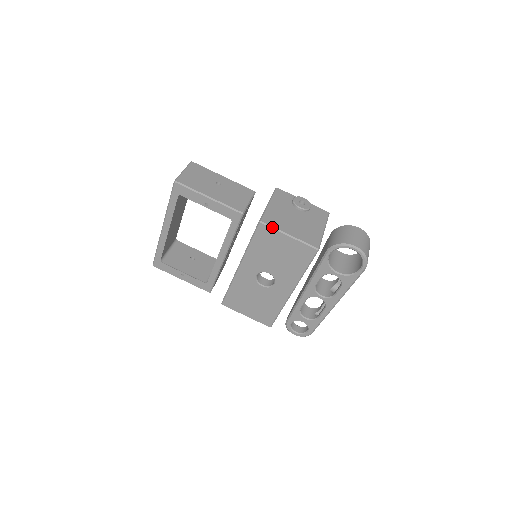
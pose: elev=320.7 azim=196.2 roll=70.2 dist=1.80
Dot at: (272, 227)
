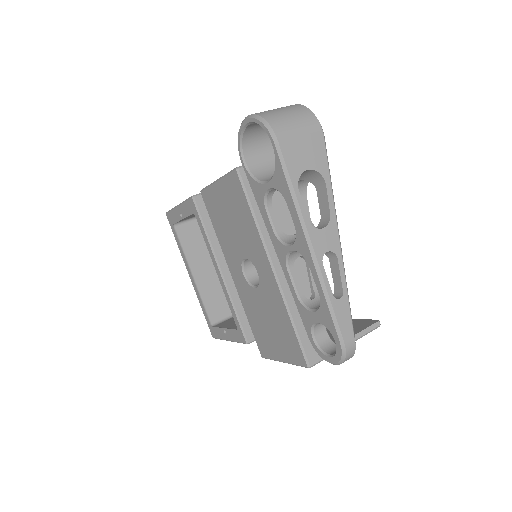
Dot at: (207, 187)
